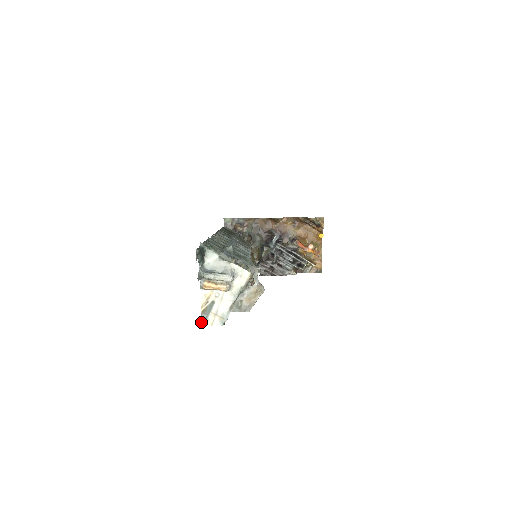
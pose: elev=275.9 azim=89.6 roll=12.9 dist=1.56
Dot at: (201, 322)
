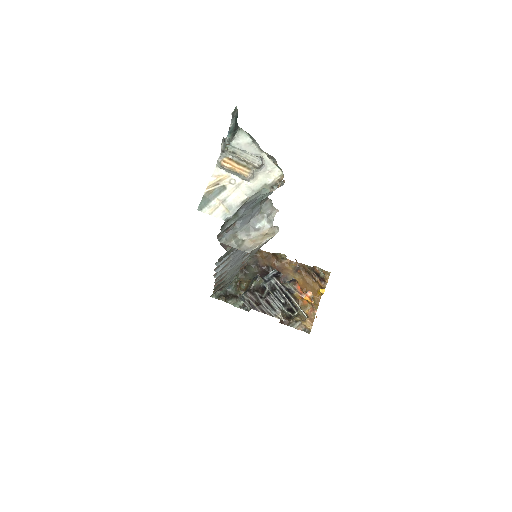
Dot at: (199, 204)
